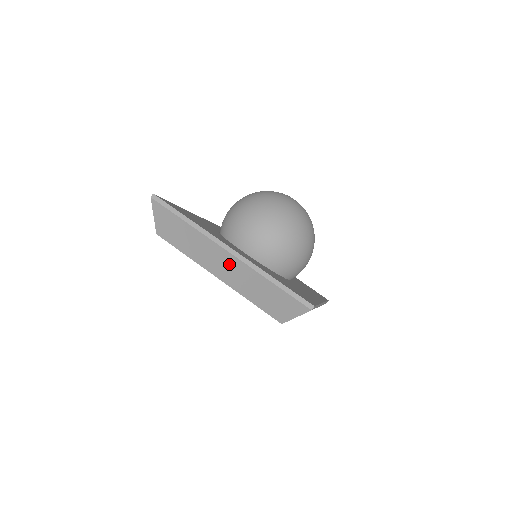
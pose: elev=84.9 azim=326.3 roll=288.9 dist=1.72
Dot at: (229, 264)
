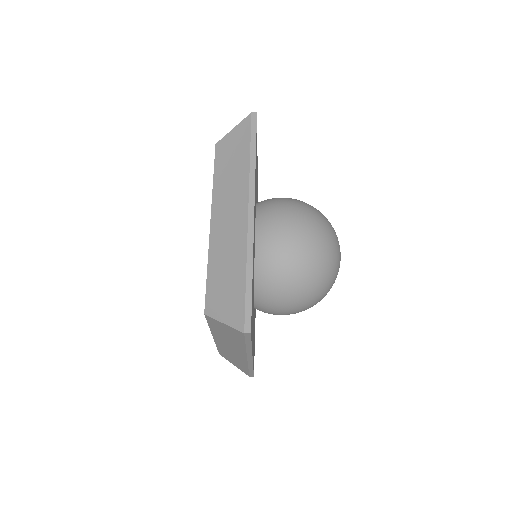
Dot at: occluded
